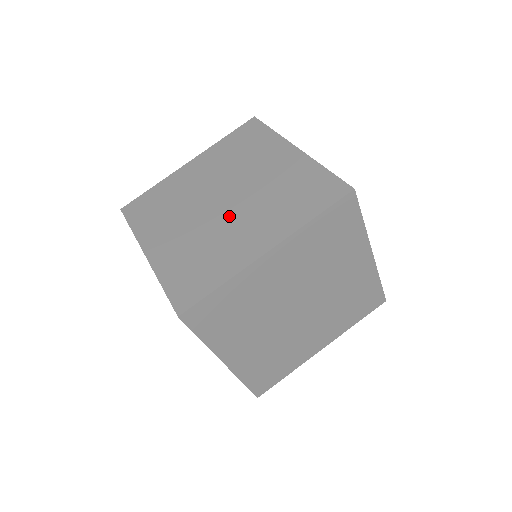
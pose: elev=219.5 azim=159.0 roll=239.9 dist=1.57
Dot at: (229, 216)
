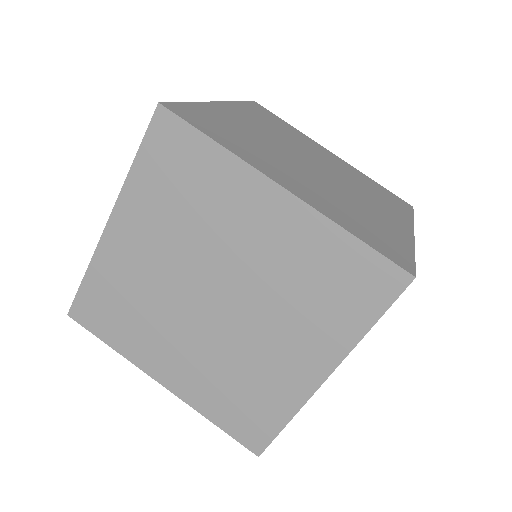
Dot at: occluded
